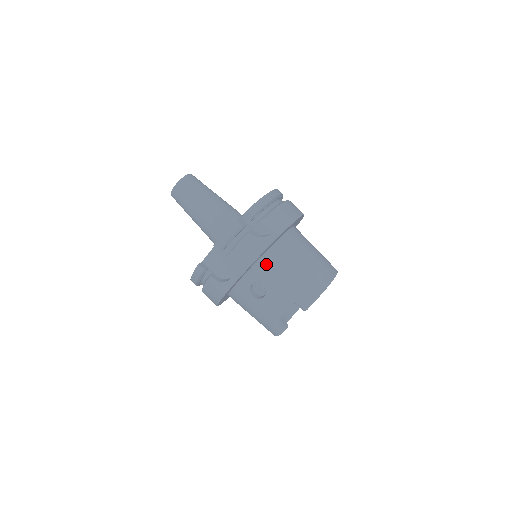
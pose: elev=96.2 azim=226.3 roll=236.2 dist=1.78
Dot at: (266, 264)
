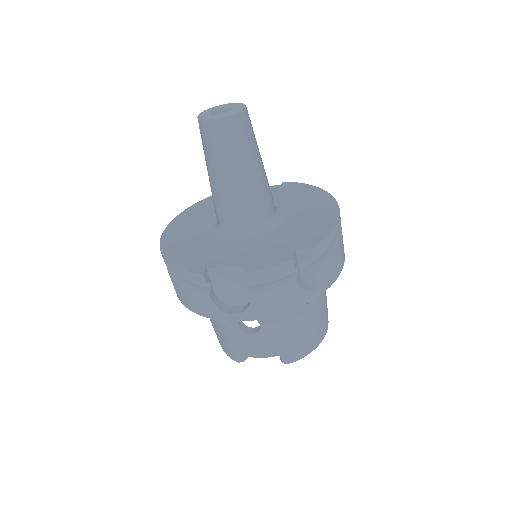
Dot at: occluded
